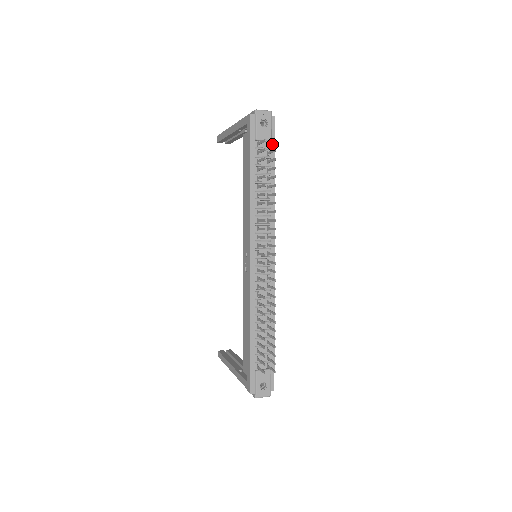
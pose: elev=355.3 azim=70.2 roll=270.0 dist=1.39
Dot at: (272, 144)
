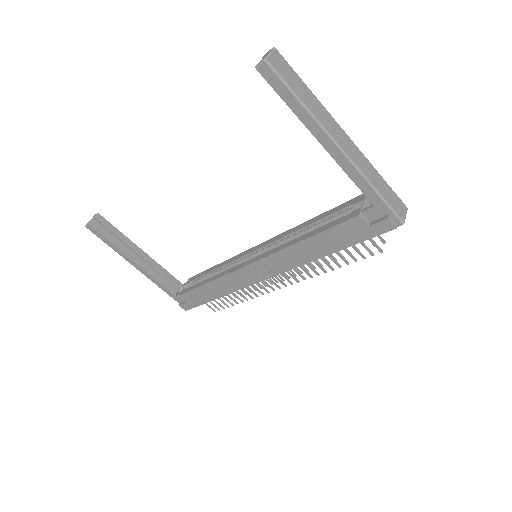
Dot at: occluded
